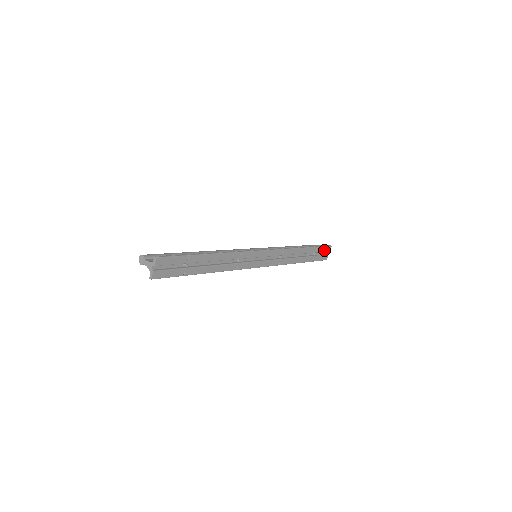
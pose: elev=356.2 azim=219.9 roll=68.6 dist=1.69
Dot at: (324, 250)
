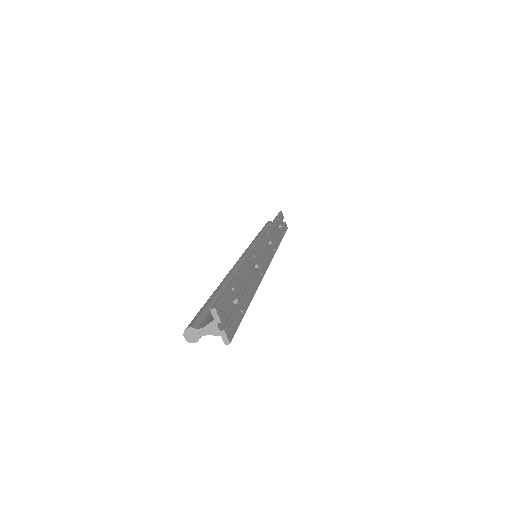
Dot at: (281, 218)
